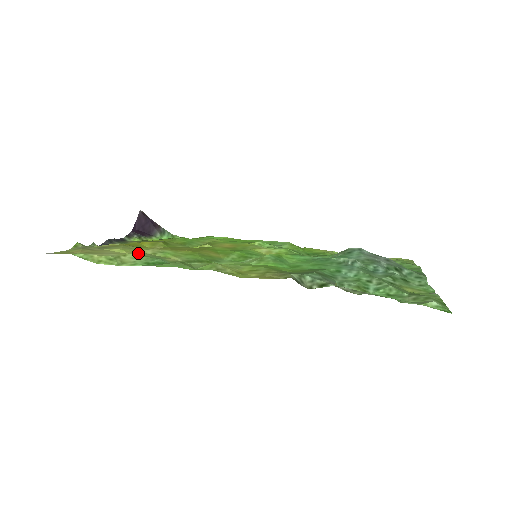
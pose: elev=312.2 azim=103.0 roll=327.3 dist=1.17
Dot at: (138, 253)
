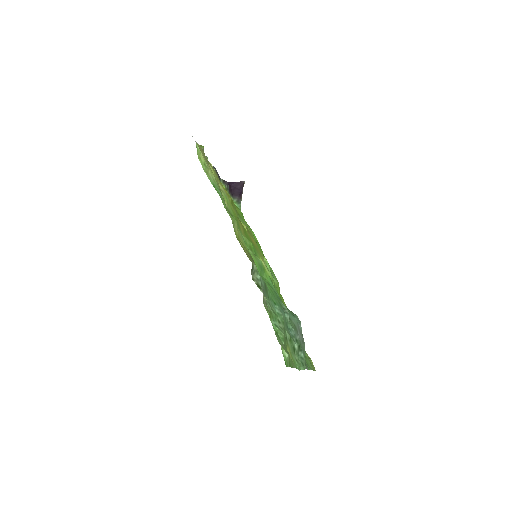
Dot at: (217, 181)
